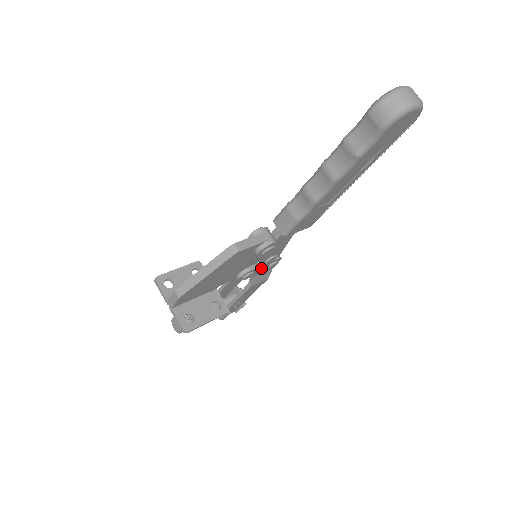
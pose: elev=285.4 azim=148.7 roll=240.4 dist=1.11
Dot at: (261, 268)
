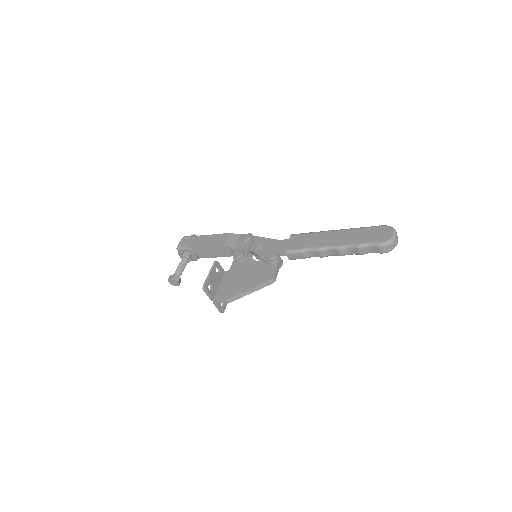
Dot at: (249, 253)
